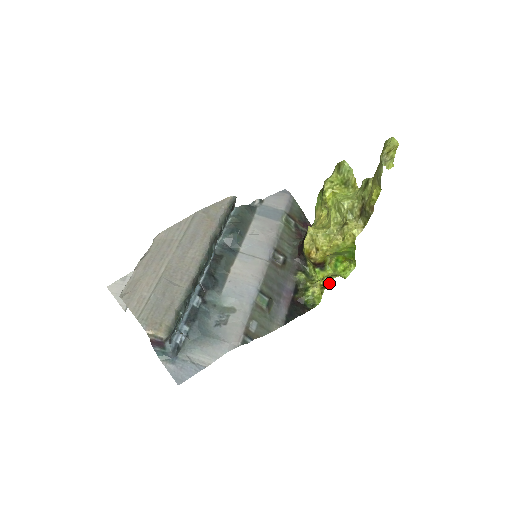
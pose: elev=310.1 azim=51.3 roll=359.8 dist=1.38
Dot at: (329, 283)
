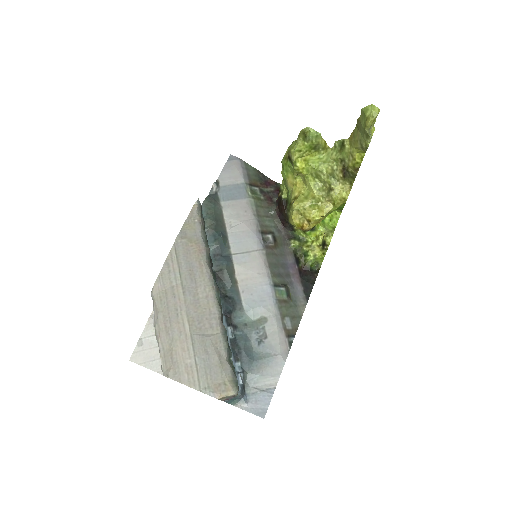
Dot at: (329, 244)
